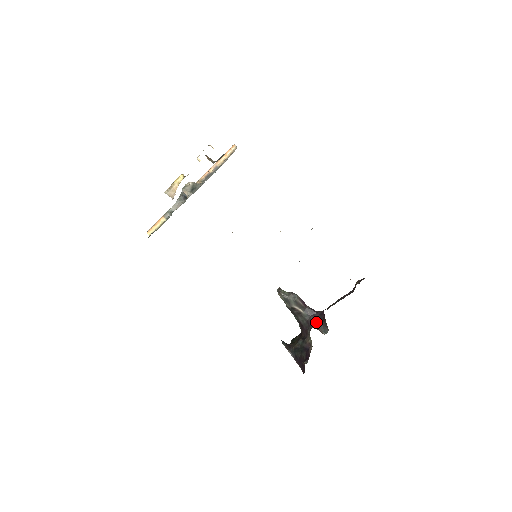
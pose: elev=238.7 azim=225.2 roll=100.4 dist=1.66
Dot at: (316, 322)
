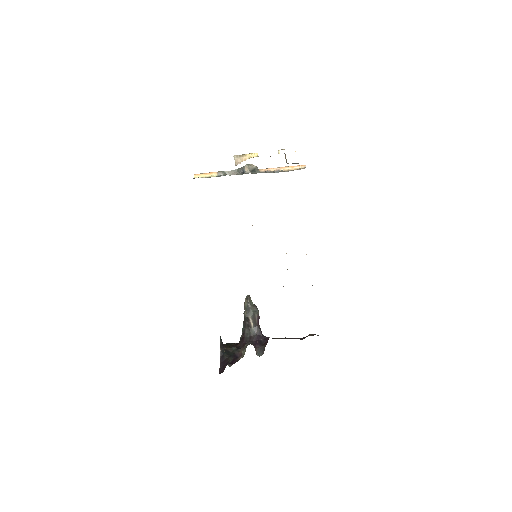
Dot at: (257, 342)
